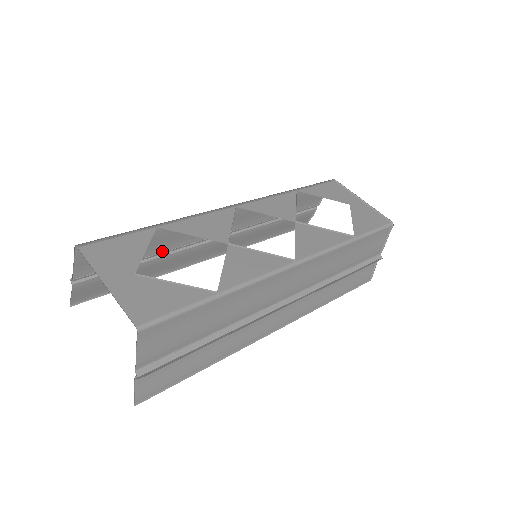
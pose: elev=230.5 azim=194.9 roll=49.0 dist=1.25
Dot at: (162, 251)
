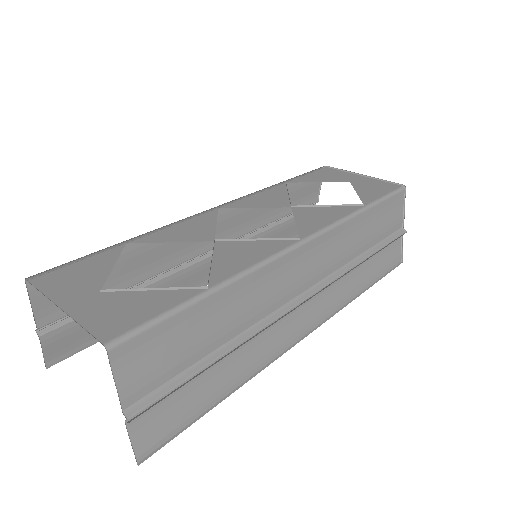
Dot at: (145, 278)
